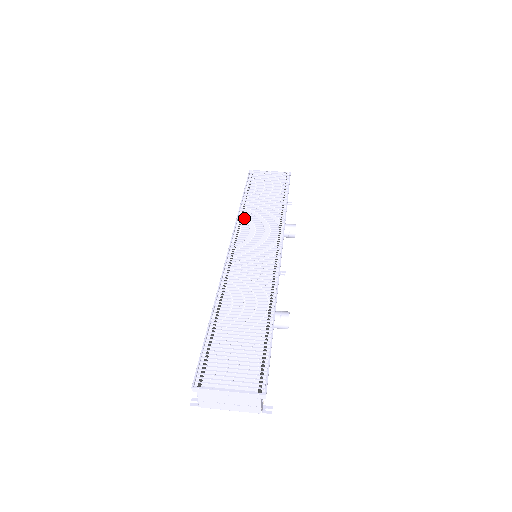
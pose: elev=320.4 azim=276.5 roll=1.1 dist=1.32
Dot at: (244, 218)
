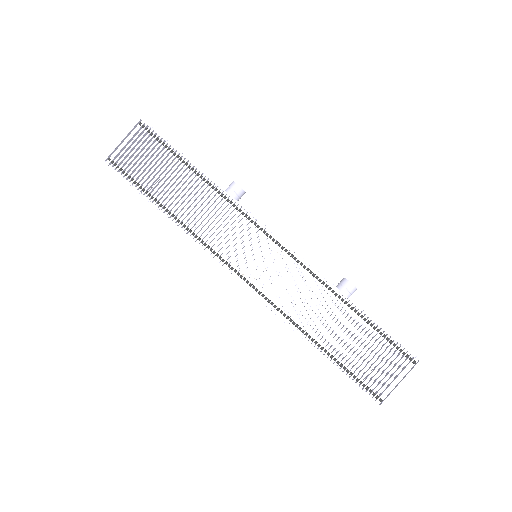
Dot at: (197, 233)
